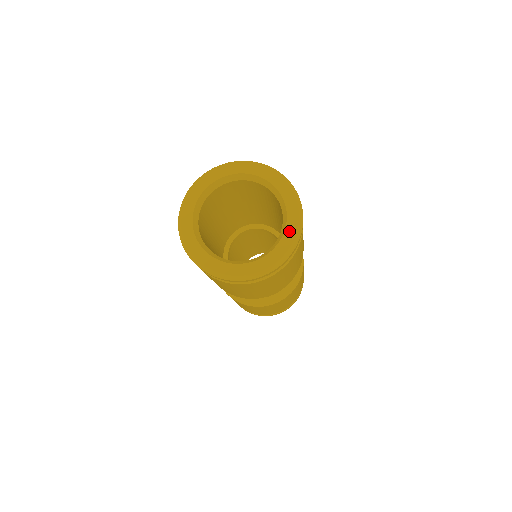
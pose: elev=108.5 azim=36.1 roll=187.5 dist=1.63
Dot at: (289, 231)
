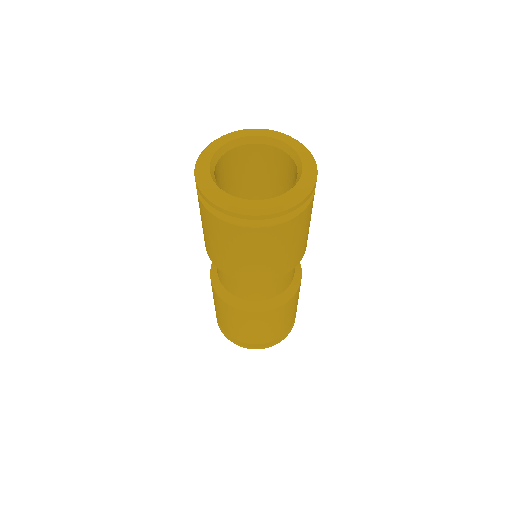
Dot at: (295, 146)
